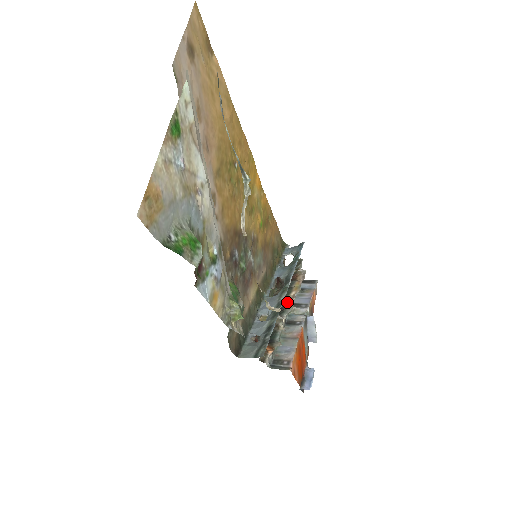
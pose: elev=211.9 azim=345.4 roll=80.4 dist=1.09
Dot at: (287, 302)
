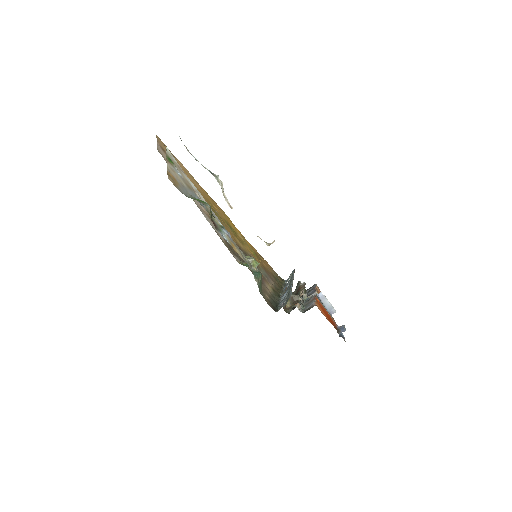
Dot at: (300, 296)
